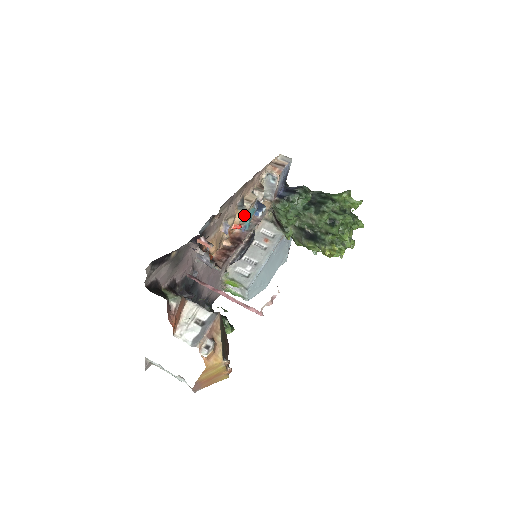
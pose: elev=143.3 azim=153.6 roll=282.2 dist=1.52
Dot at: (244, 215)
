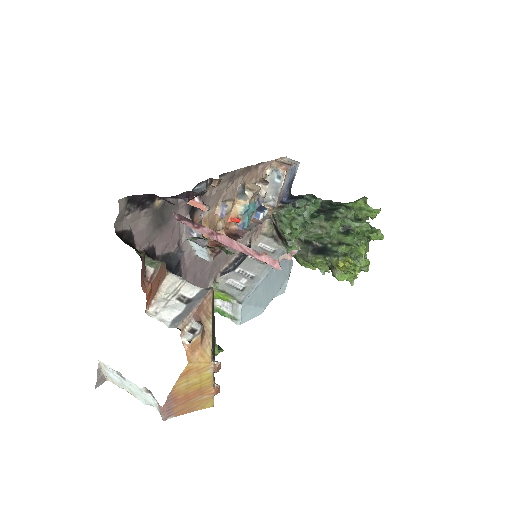
Dot at: (244, 206)
